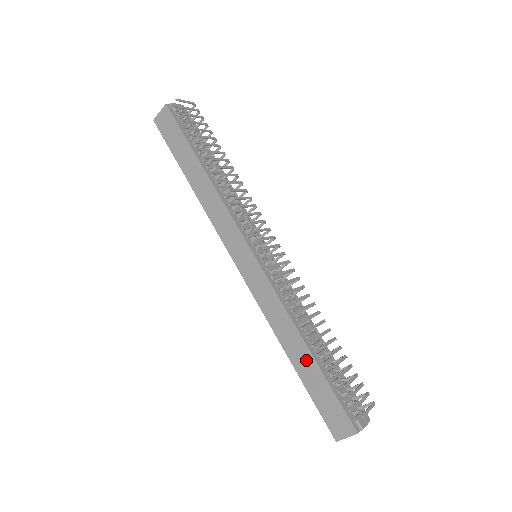
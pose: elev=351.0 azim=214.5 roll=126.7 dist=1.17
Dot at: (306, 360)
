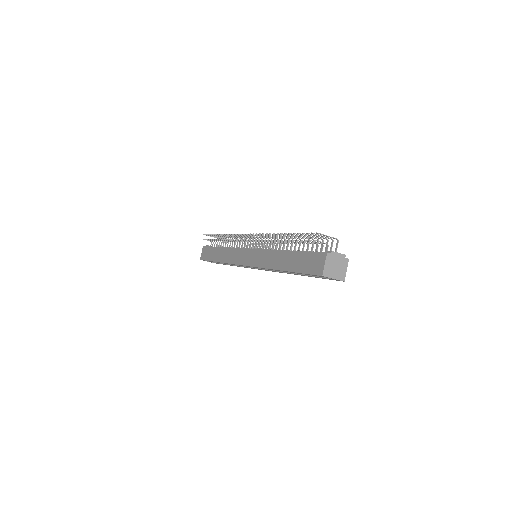
Dot at: (288, 258)
